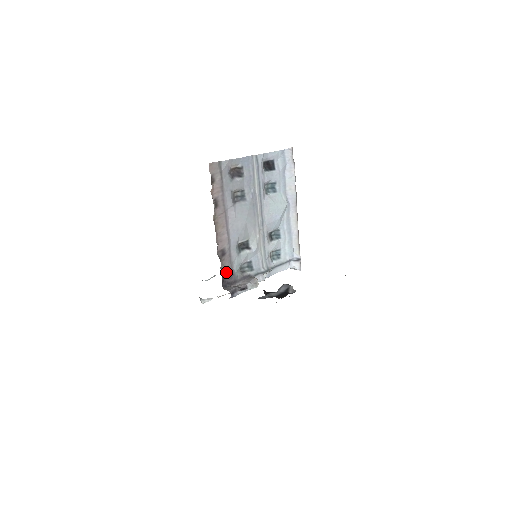
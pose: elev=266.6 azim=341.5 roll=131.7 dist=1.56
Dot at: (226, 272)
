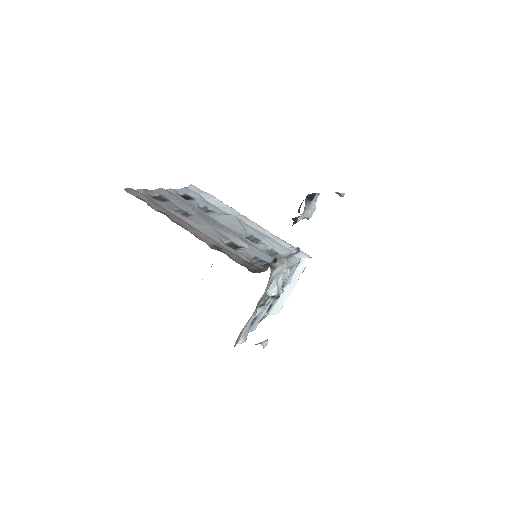
Dot at: (241, 262)
